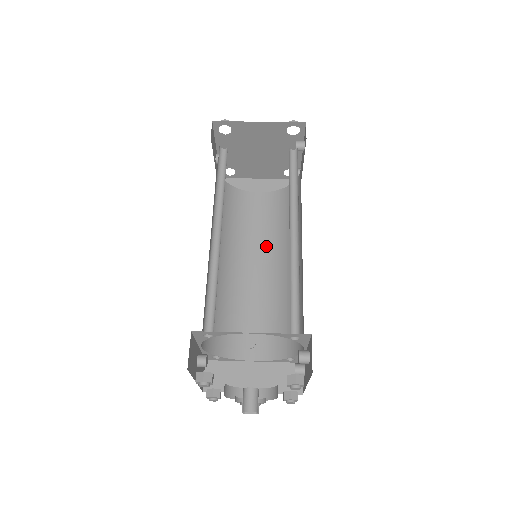
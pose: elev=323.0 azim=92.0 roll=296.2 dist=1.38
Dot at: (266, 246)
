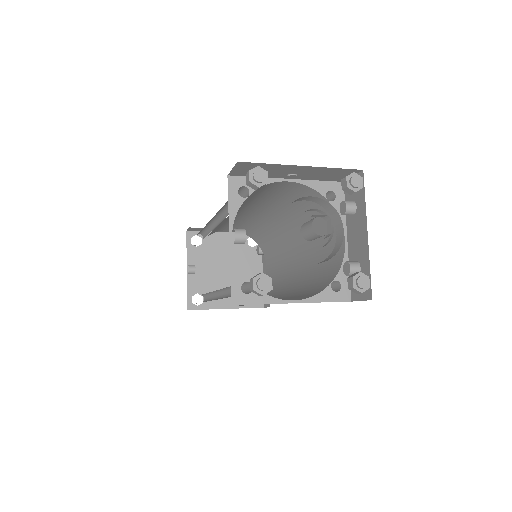
Dot at: occluded
